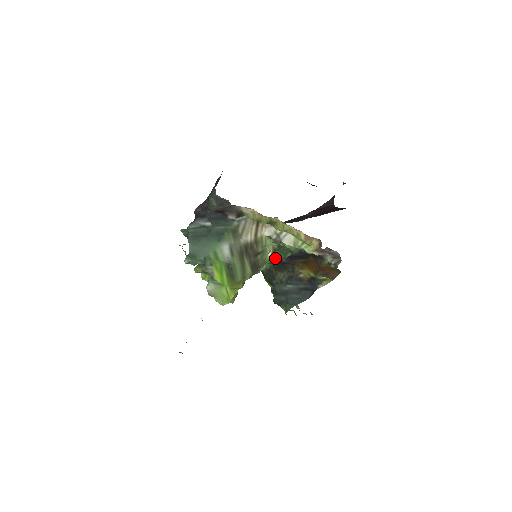
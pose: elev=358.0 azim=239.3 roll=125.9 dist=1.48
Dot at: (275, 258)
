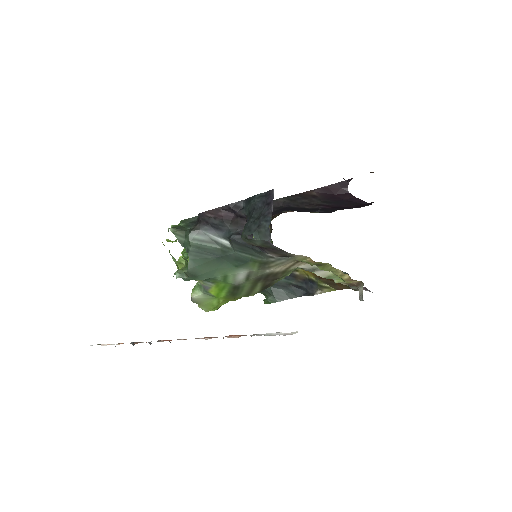
Dot at: occluded
